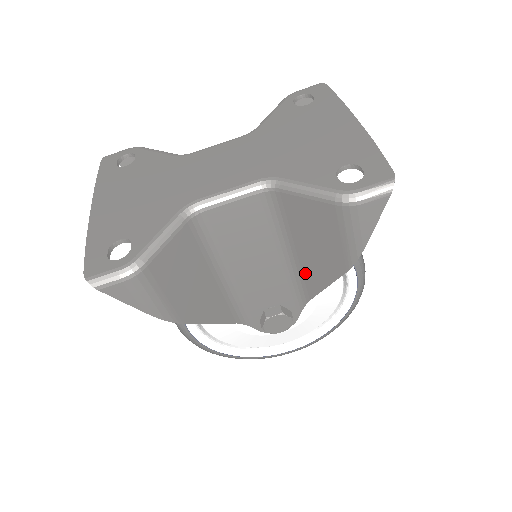
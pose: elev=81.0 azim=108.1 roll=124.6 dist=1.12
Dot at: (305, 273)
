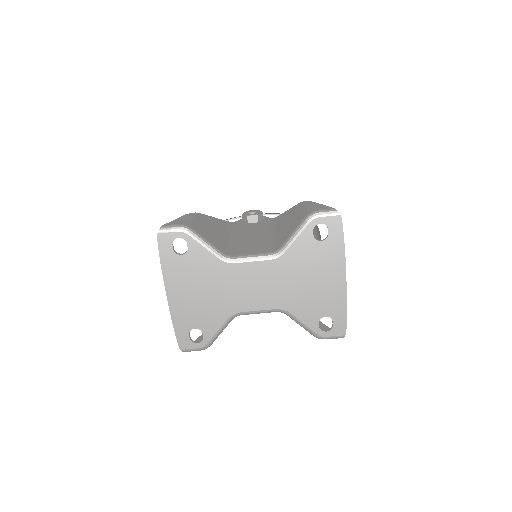
Dot at: occluded
